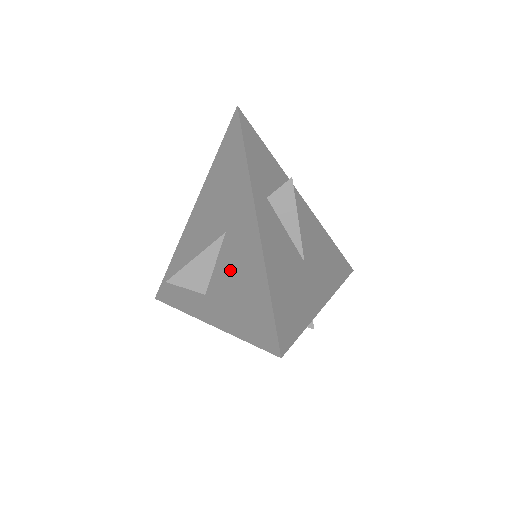
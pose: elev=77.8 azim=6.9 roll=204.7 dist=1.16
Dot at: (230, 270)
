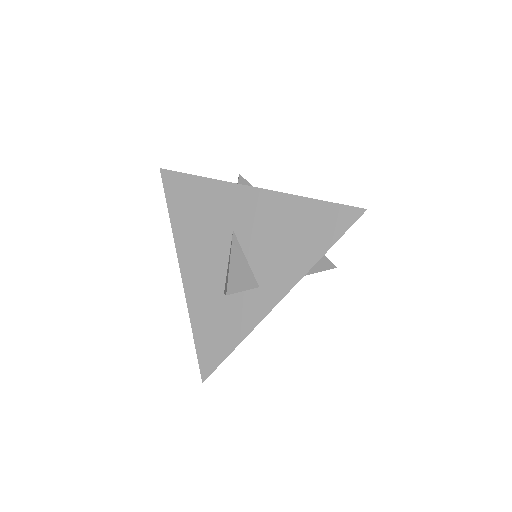
Dot at: (265, 239)
